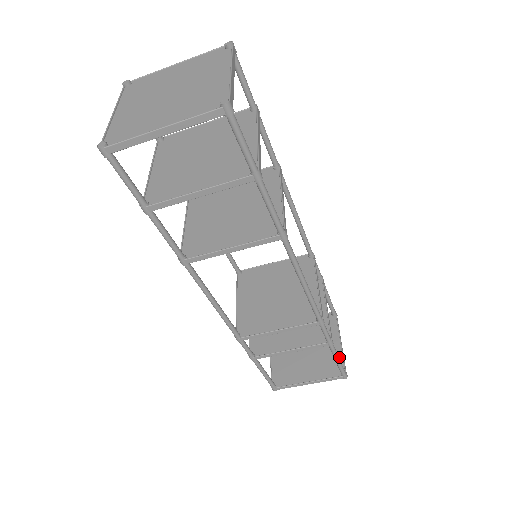
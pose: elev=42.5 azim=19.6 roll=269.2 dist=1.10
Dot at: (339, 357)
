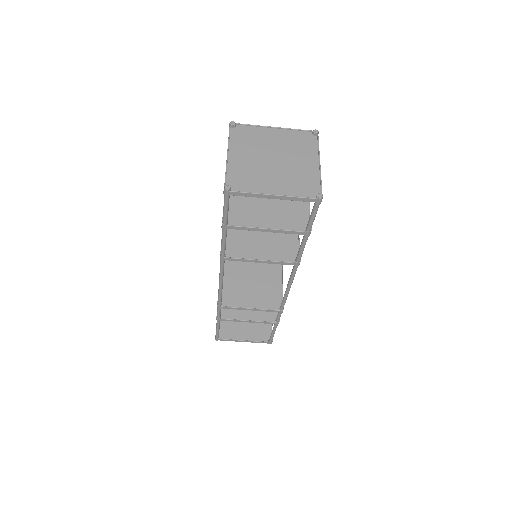
Dot at: (269, 328)
